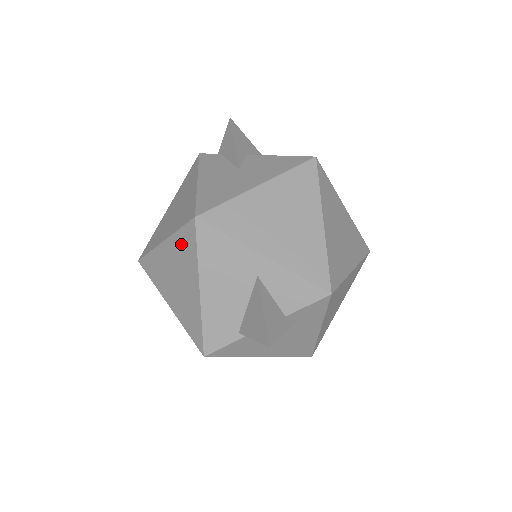
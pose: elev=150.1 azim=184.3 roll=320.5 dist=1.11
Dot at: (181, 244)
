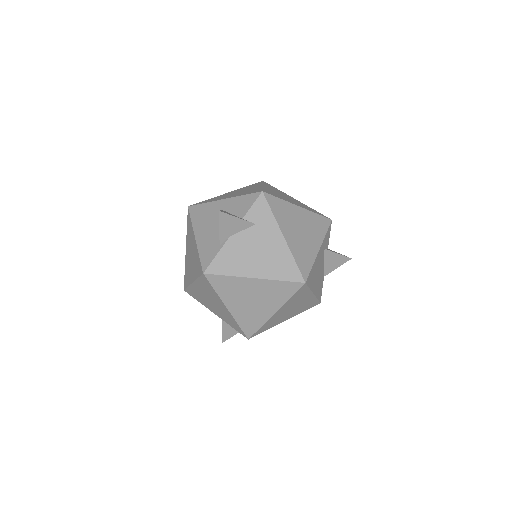
Dot at: (188, 232)
